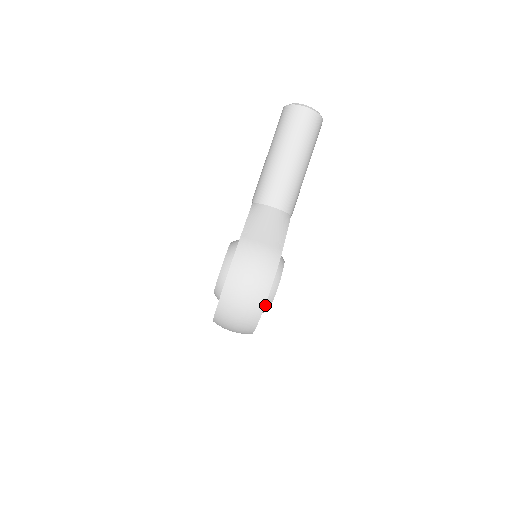
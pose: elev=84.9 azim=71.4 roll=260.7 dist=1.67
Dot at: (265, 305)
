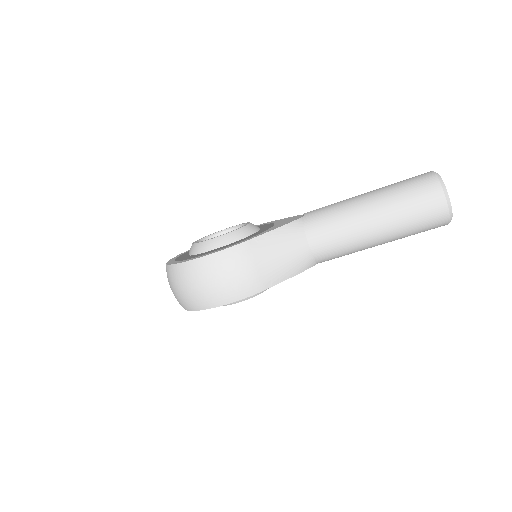
Dot at: occluded
